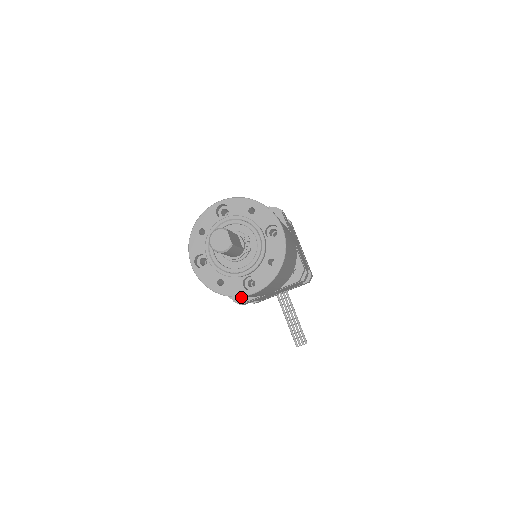
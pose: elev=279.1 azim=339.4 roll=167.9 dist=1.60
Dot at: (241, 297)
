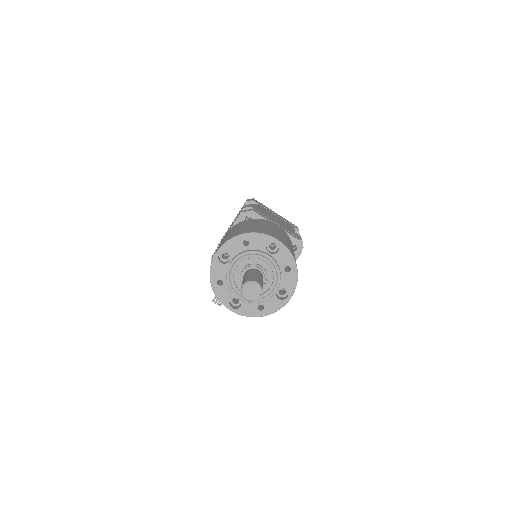
Dot at: occluded
